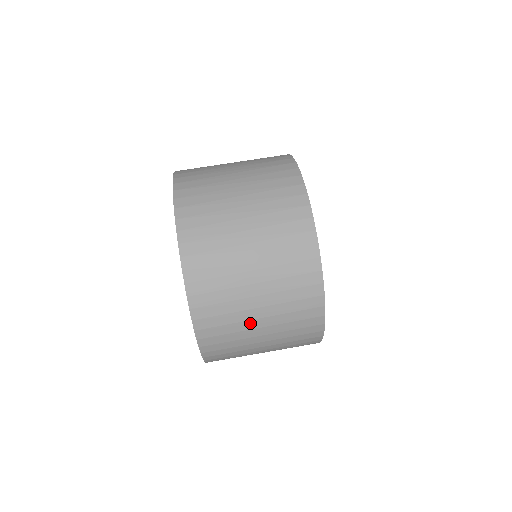
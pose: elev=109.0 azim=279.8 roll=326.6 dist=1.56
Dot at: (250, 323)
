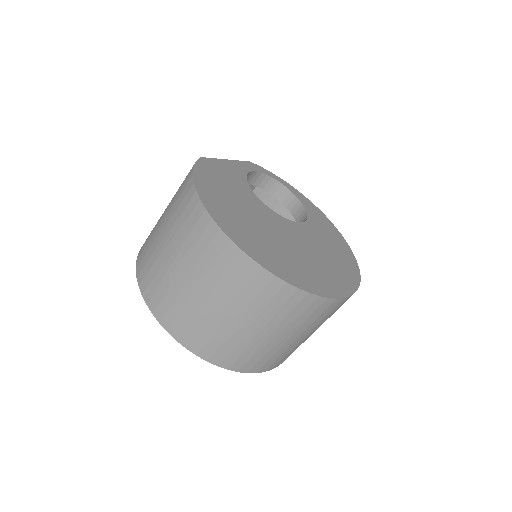
Dot at: occluded
